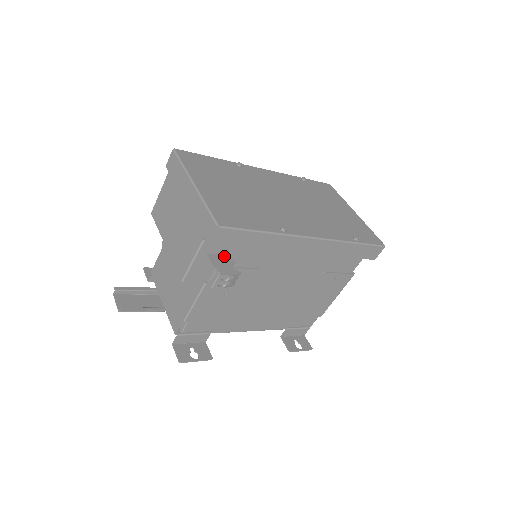
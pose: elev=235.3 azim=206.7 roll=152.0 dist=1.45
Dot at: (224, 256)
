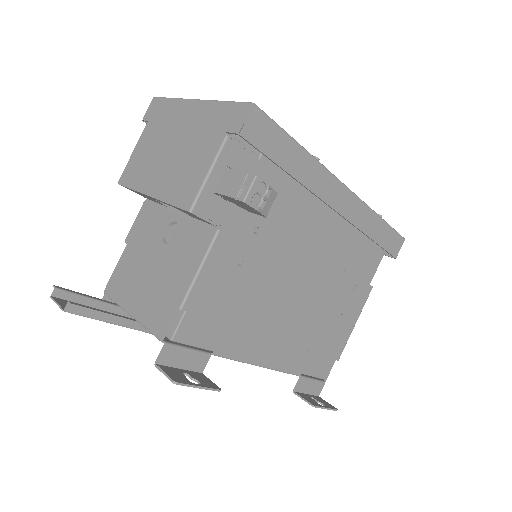
Dot at: occluded
